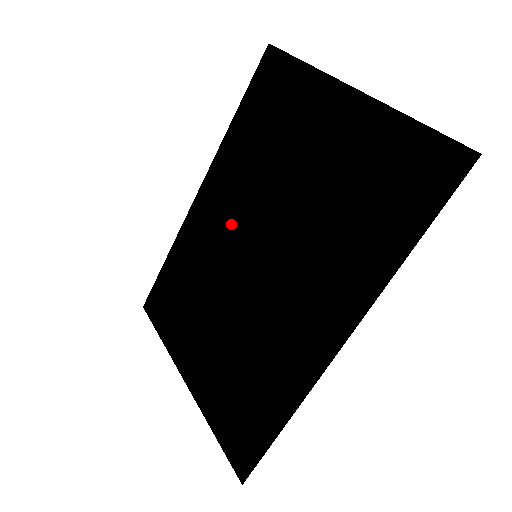
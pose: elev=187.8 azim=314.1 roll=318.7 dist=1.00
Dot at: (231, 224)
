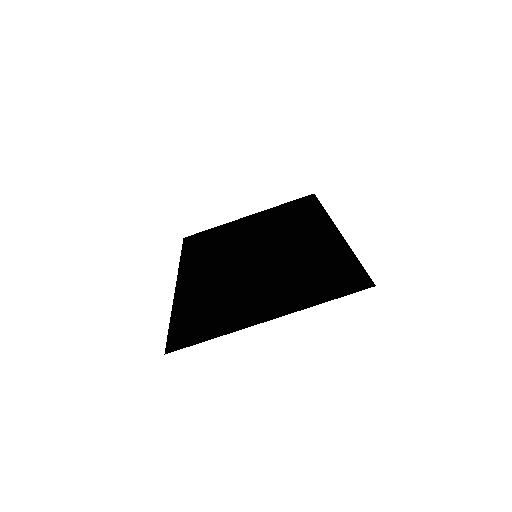
Dot at: (223, 266)
